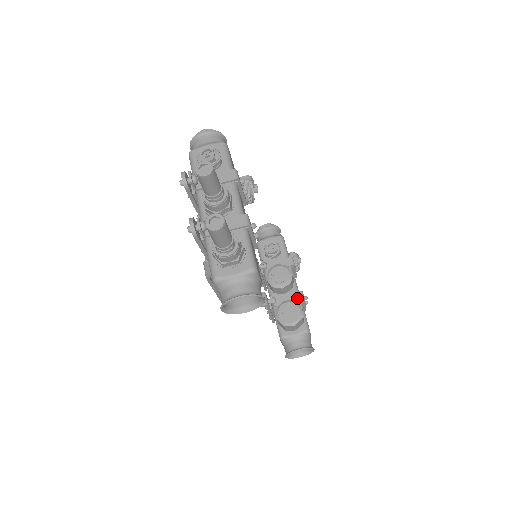
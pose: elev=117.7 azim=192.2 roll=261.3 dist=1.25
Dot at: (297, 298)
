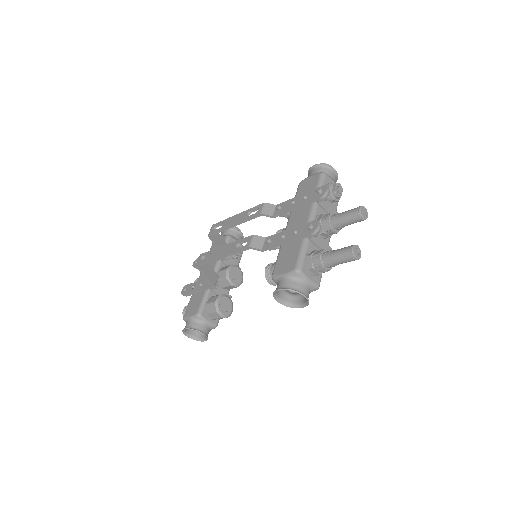
Dot at: occluded
